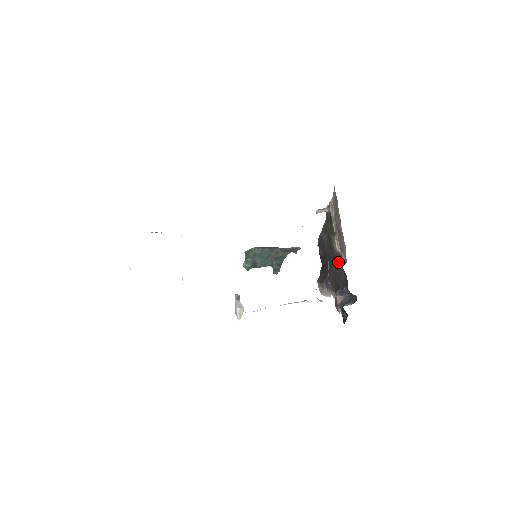
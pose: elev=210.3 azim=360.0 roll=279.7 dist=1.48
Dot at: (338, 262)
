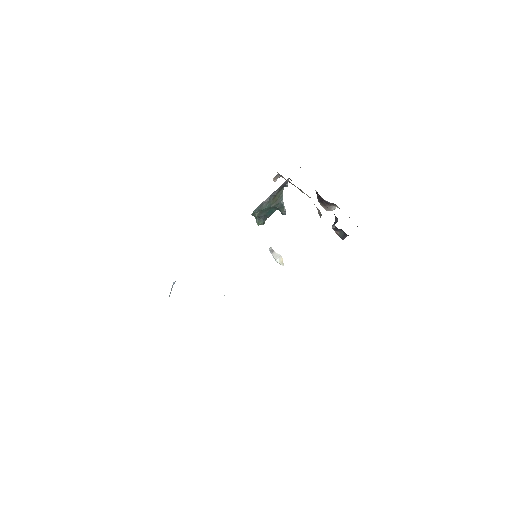
Dot at: occluded
